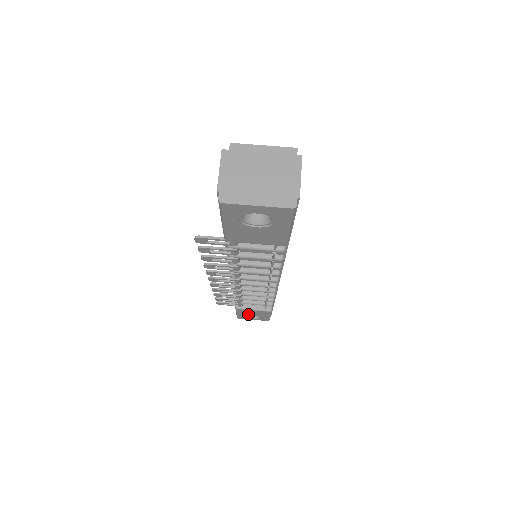
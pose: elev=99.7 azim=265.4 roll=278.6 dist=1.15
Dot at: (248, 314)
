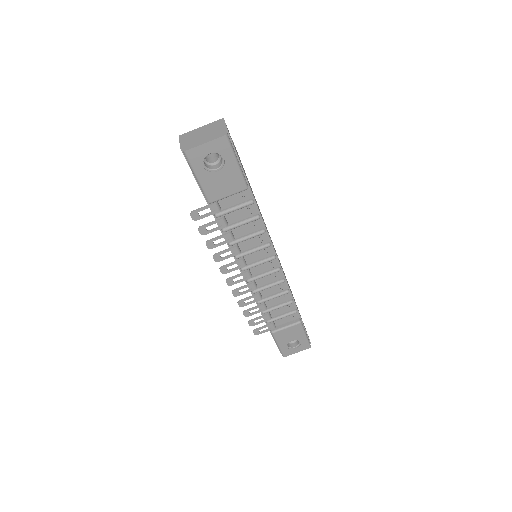
Dot at: (287, 341)
